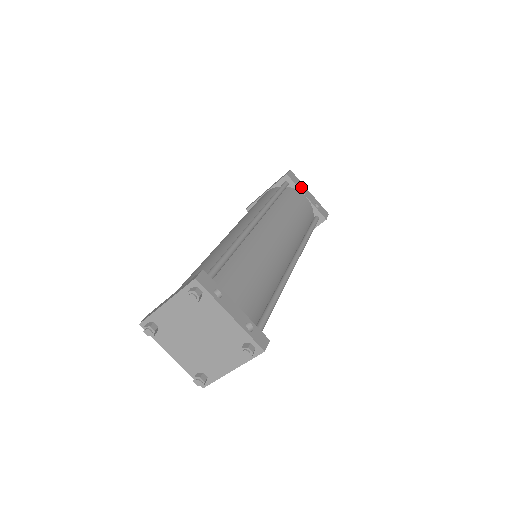
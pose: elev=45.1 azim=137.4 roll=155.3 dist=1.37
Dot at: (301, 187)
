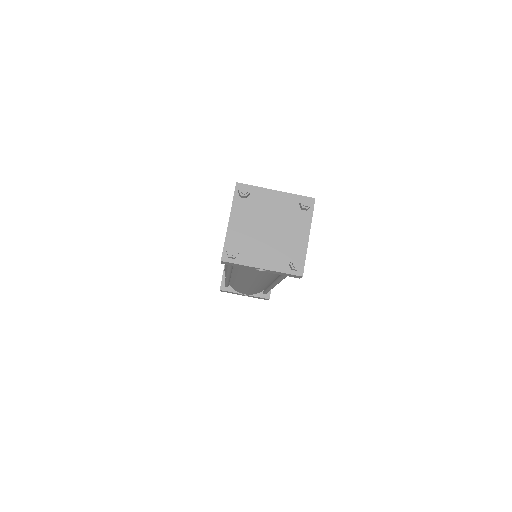
Dot at: occluded
